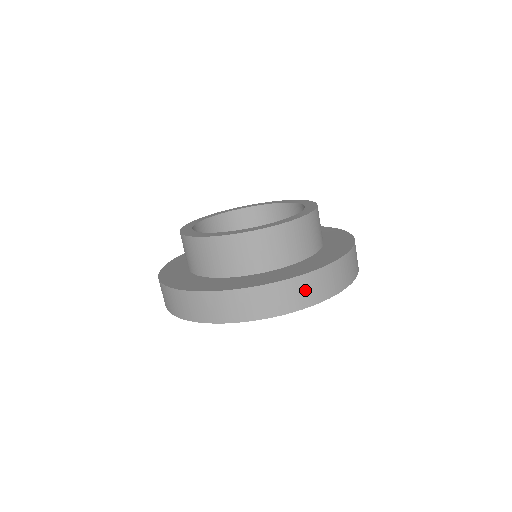
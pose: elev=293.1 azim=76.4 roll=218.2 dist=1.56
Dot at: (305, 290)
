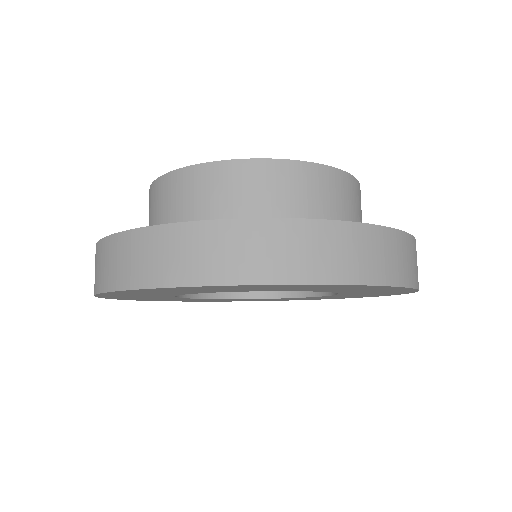
Dot at: (315, 249)
